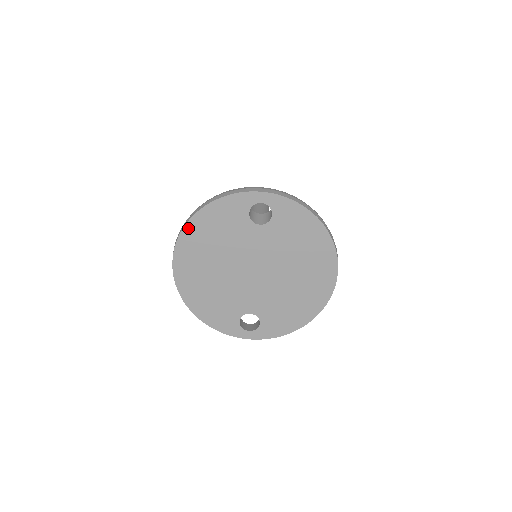
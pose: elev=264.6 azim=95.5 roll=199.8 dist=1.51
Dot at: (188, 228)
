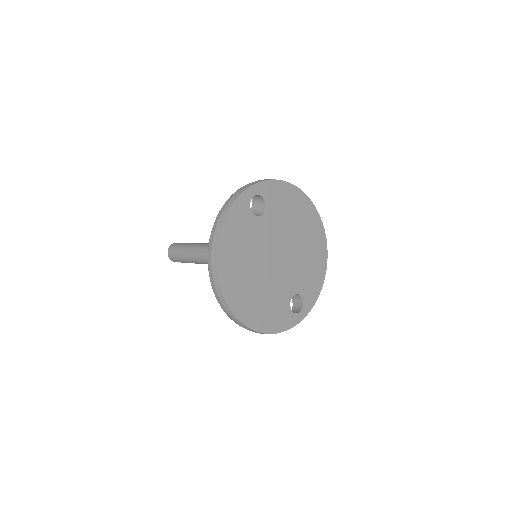
Dot at: (220, 257)
